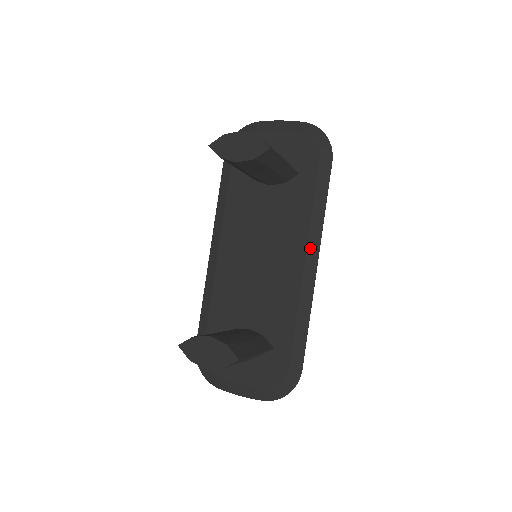
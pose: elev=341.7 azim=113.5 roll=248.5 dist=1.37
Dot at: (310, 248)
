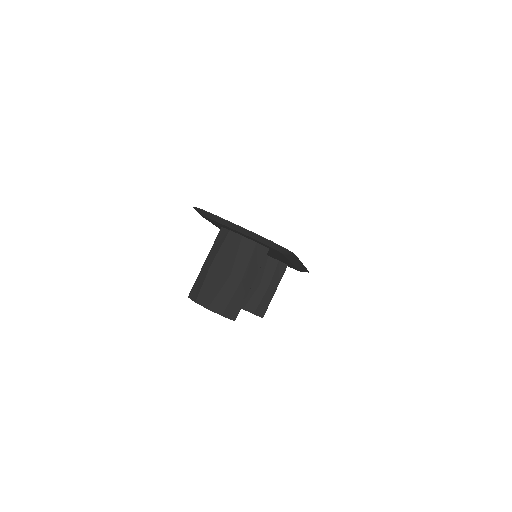
Dot at: occluded
